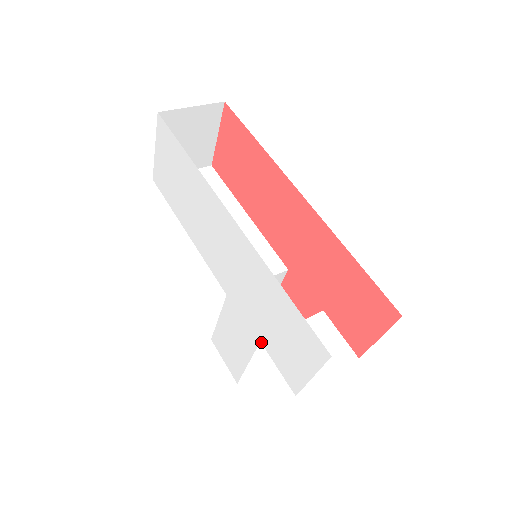
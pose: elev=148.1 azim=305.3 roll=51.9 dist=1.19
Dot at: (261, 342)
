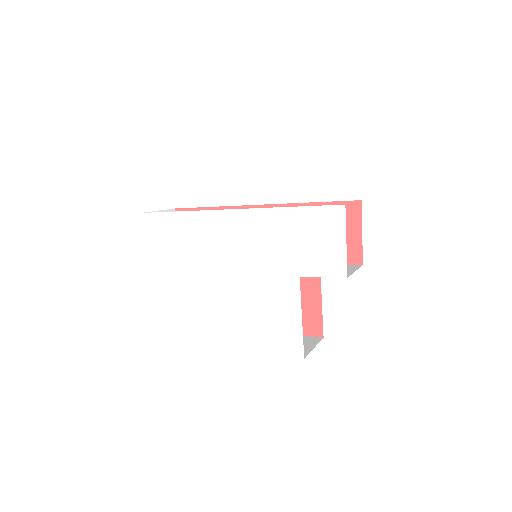
Dot at: (300, 276)
